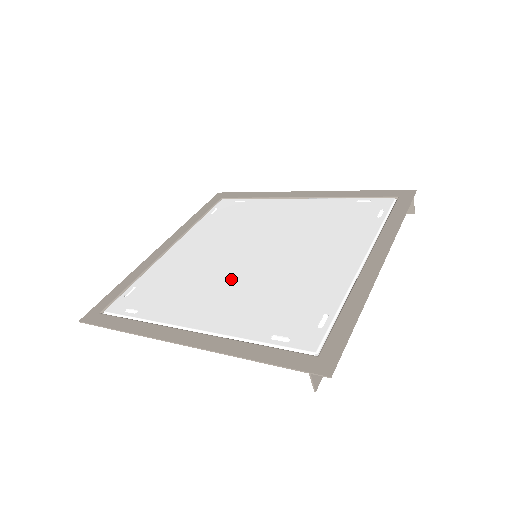
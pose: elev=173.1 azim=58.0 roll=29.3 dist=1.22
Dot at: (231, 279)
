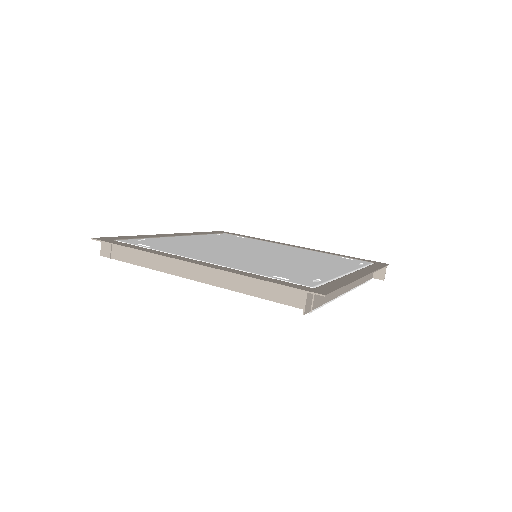
Dot at: (236, 255)
